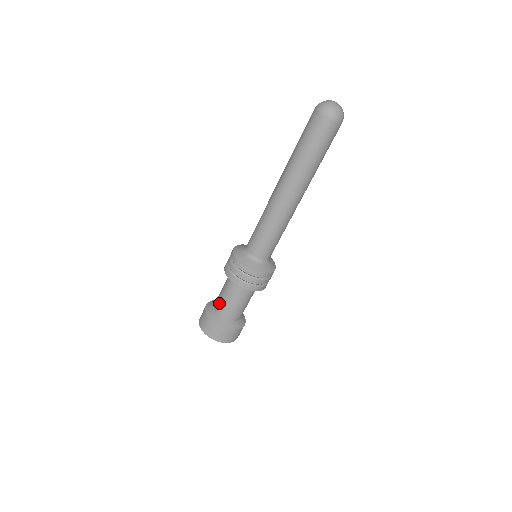
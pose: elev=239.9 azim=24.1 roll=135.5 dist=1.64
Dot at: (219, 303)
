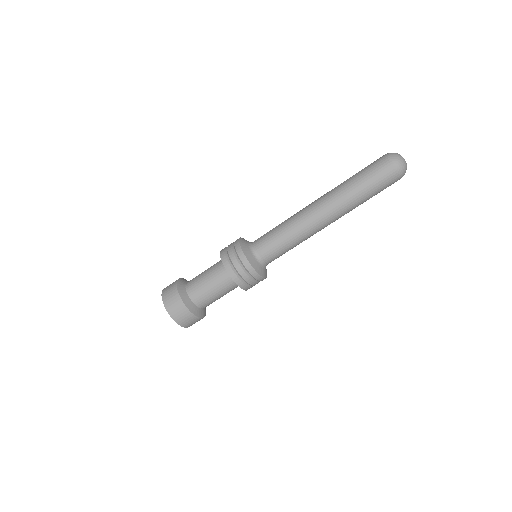
Dot at: (199, 291)
